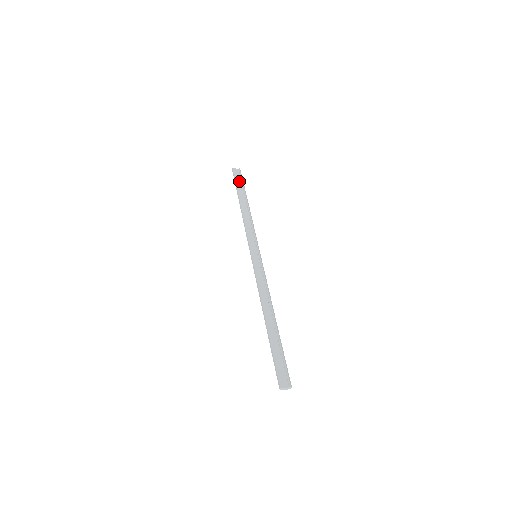
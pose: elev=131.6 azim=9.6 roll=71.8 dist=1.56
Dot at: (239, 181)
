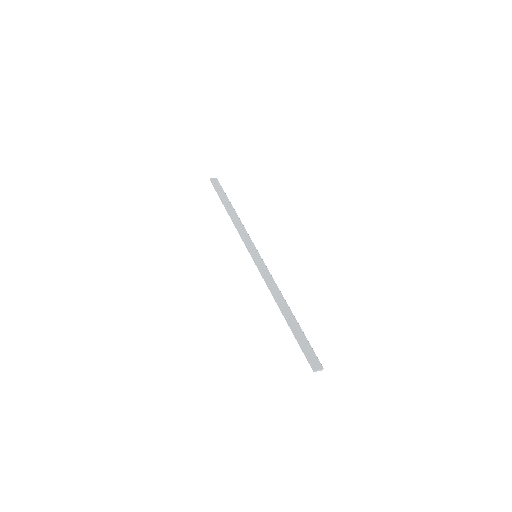
Dot at: (220, 189)
